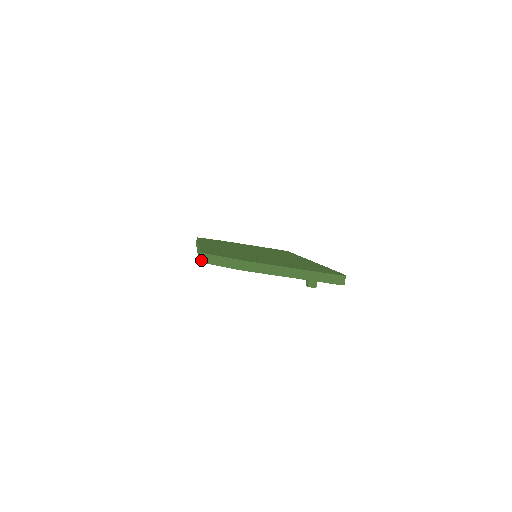
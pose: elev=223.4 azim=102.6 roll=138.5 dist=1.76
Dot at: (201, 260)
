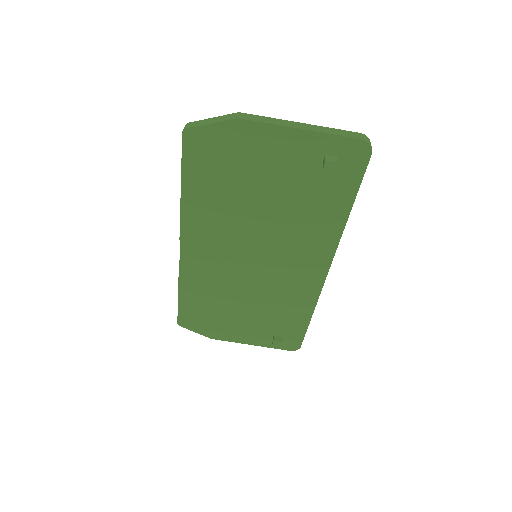
Dot at: (185, 127)
